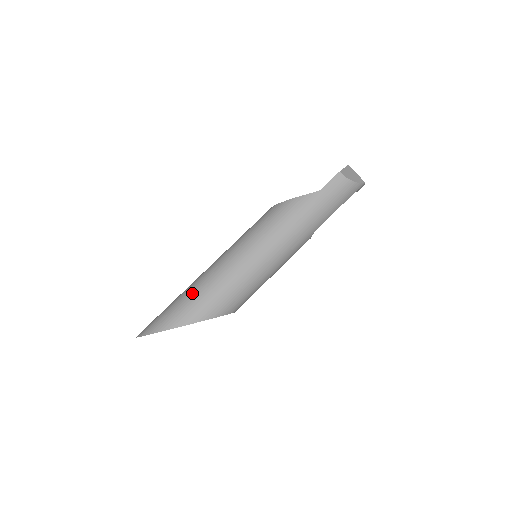
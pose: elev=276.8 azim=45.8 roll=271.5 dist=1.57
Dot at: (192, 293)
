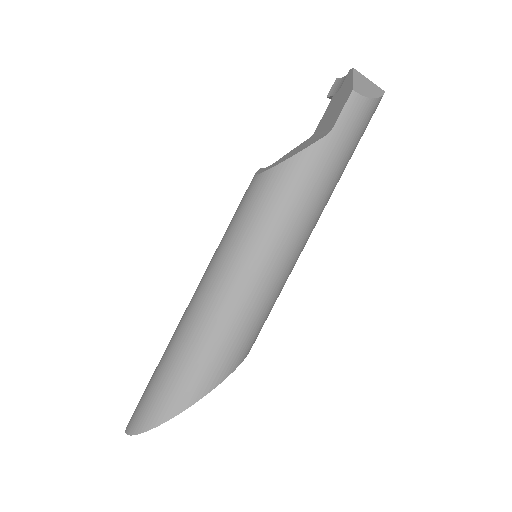
Dot at: (188, 352)
